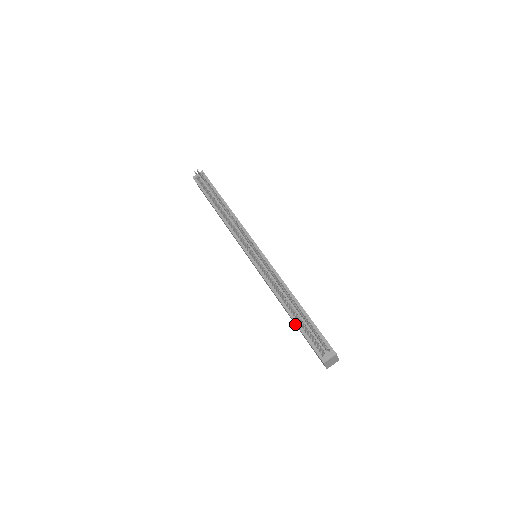
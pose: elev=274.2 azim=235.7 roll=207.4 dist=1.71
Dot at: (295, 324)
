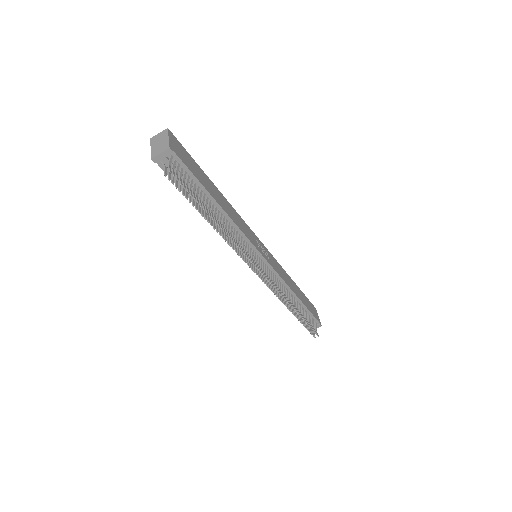
Dot at: occluded
